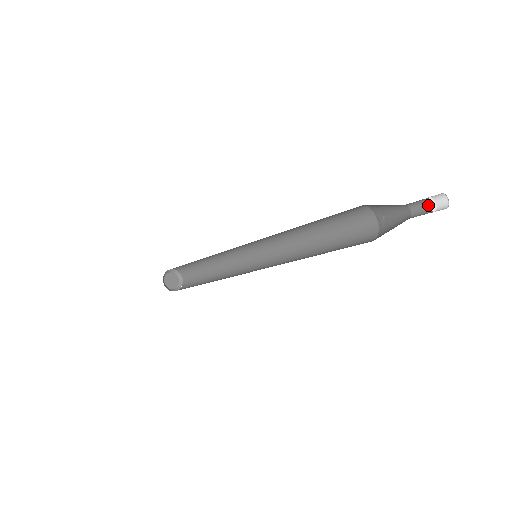
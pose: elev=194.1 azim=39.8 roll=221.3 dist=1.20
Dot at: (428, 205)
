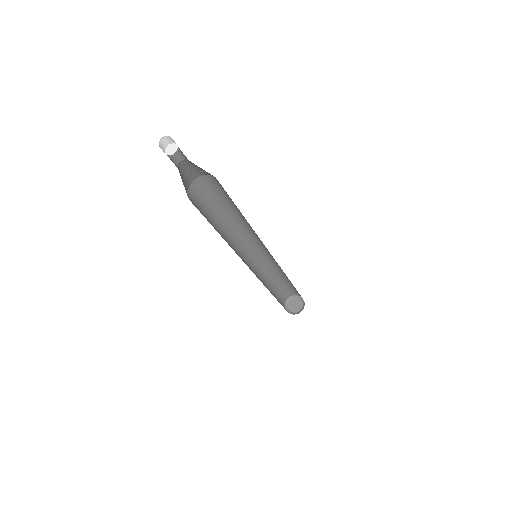
Dot at: occluded
